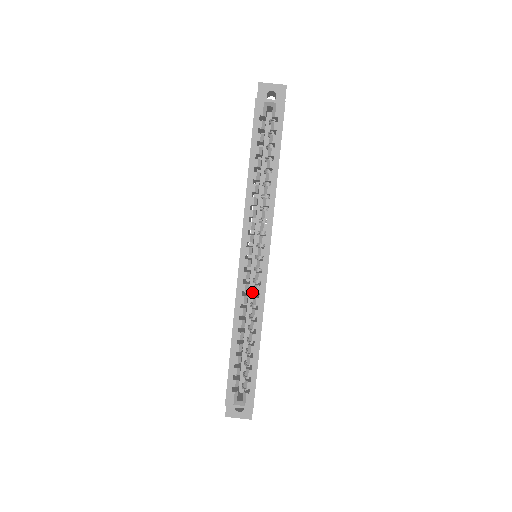
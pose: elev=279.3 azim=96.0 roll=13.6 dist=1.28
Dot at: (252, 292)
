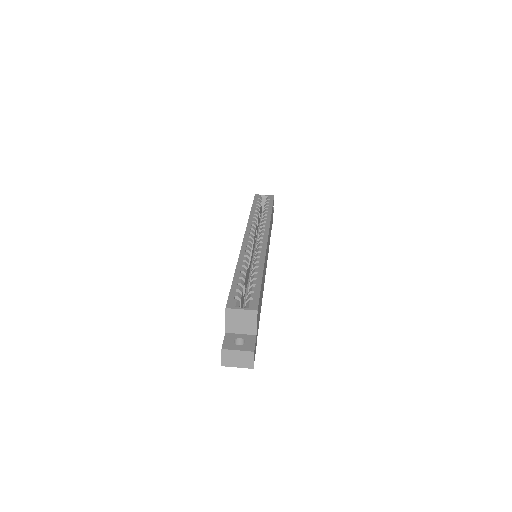
Dot at: (254, 259)
